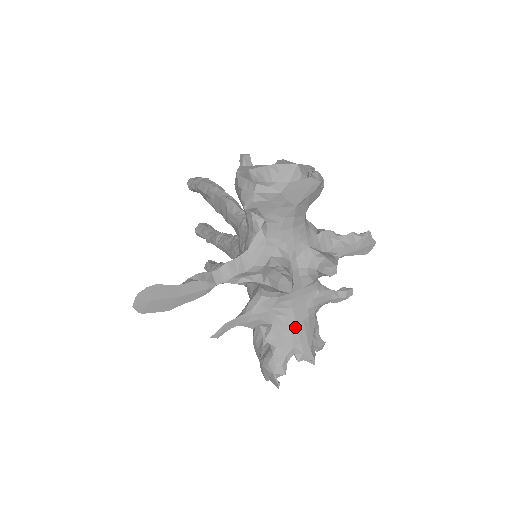
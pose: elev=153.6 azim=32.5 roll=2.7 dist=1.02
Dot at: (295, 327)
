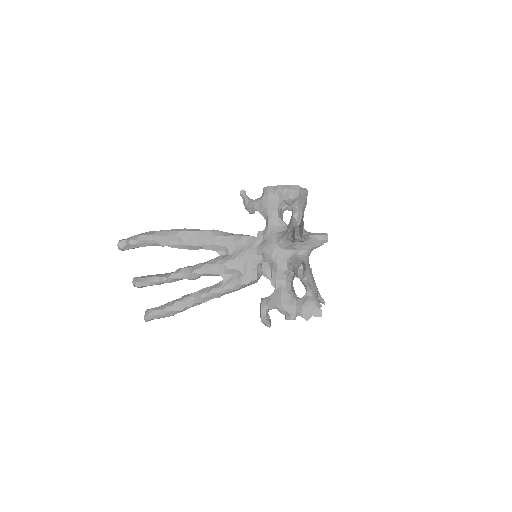
Dot at: occluded
